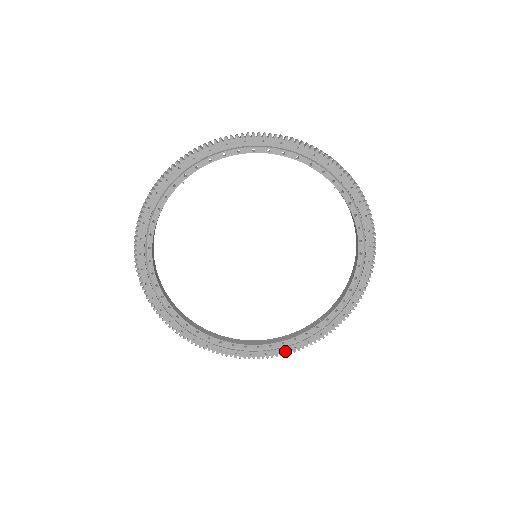
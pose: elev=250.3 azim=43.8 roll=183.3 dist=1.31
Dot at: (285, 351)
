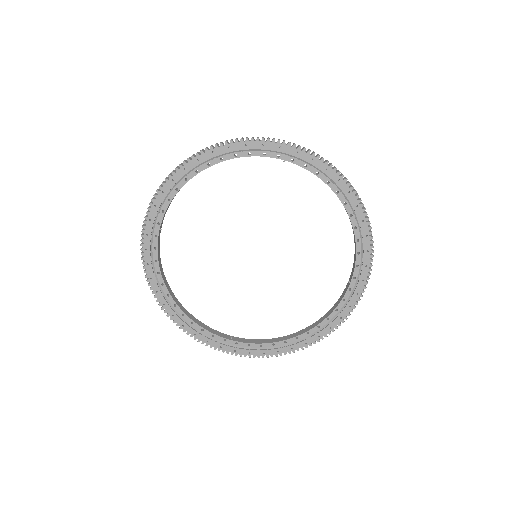
Dot at: (334, 325)
